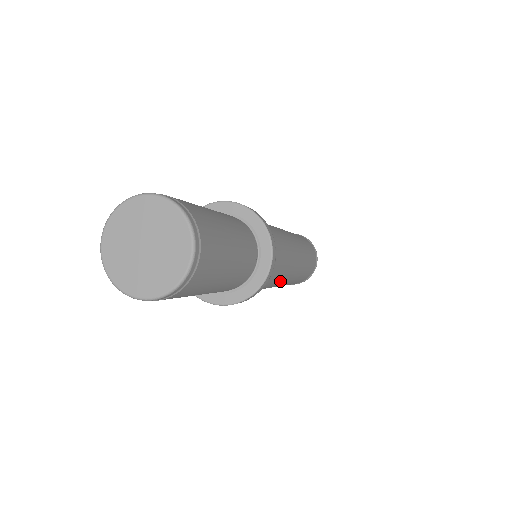
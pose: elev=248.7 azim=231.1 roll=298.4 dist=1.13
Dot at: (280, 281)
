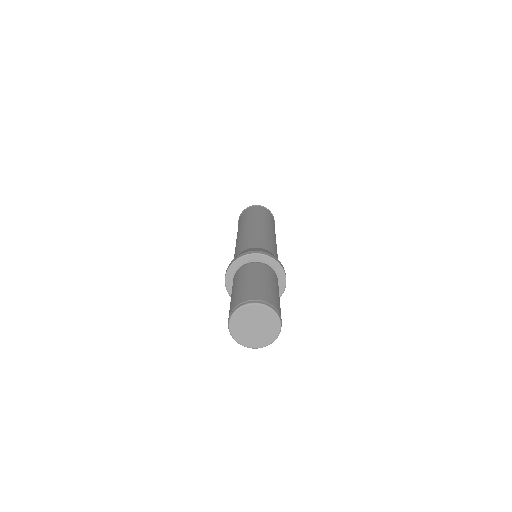
Dot at: occluded
